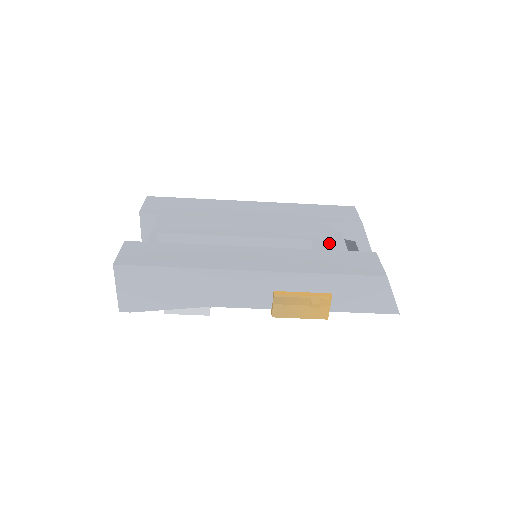
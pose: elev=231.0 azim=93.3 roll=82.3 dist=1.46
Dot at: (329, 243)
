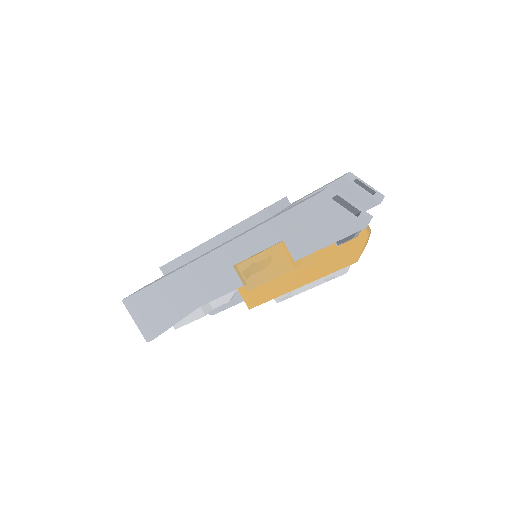
Dot at: occluded
